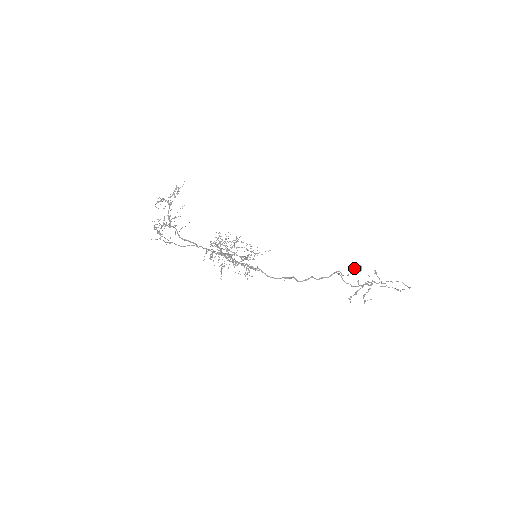
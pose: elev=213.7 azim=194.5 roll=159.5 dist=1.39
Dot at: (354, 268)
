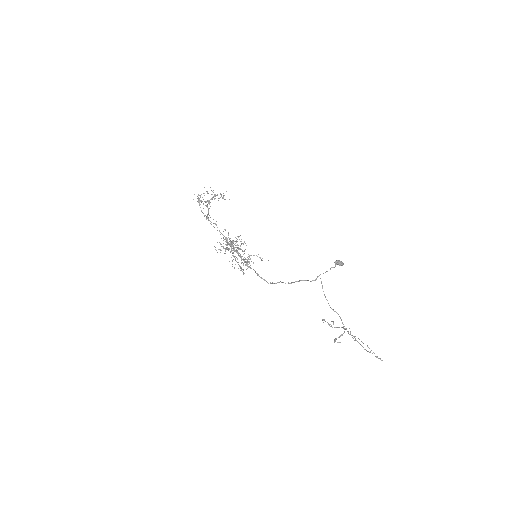
Dot at: (337, 260)
